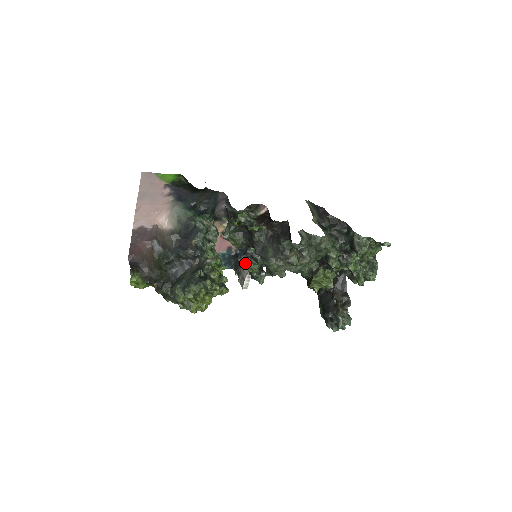
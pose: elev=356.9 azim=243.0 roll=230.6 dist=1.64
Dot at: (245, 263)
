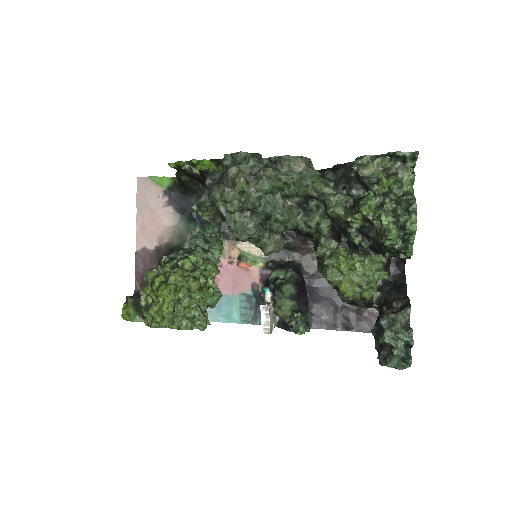
Dot at: (268, 297)
